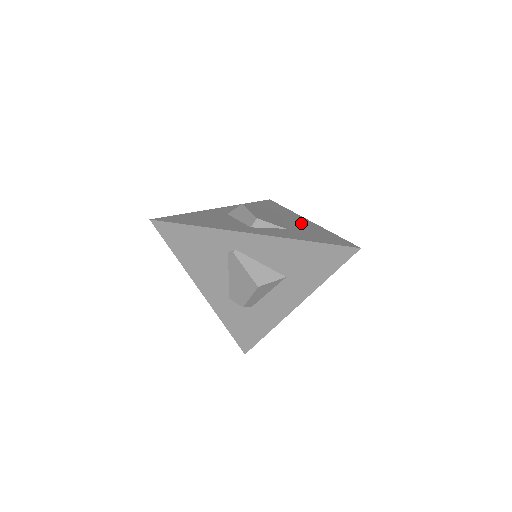
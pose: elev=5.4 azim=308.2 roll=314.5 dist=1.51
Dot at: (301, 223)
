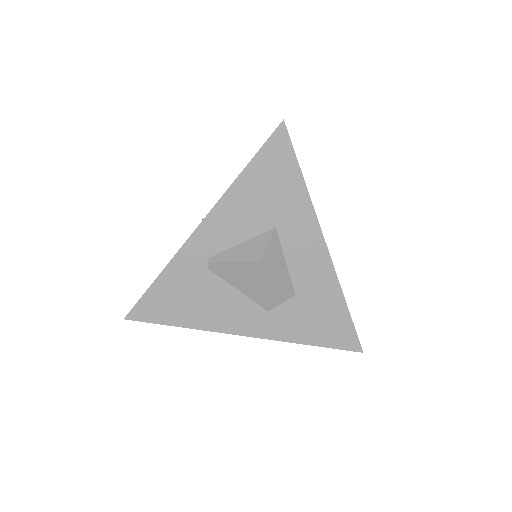
Dot at: occluded
